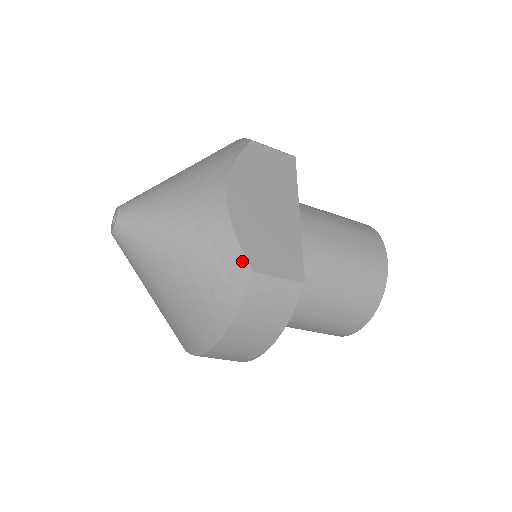
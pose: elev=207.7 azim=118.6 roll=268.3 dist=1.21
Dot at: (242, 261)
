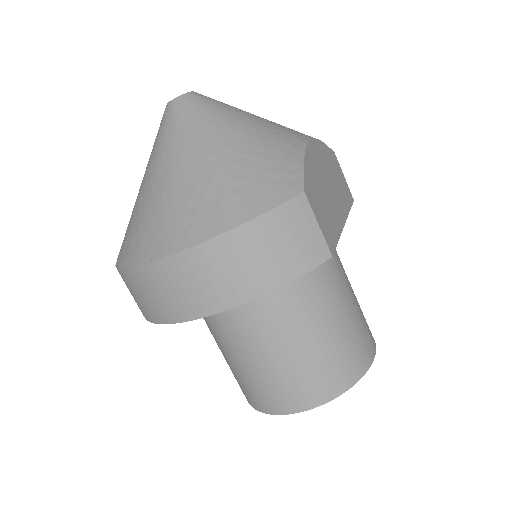
Dot at: (298, 179)
